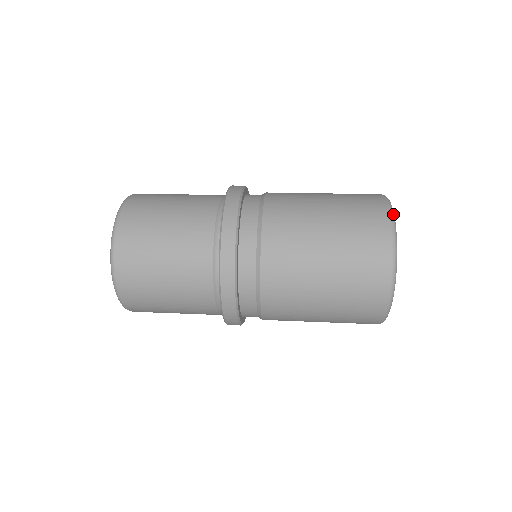
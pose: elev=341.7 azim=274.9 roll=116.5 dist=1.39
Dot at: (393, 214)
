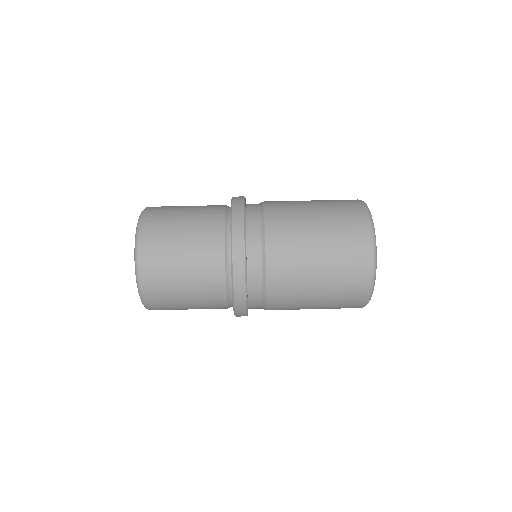
Dot at: (376, 254)
